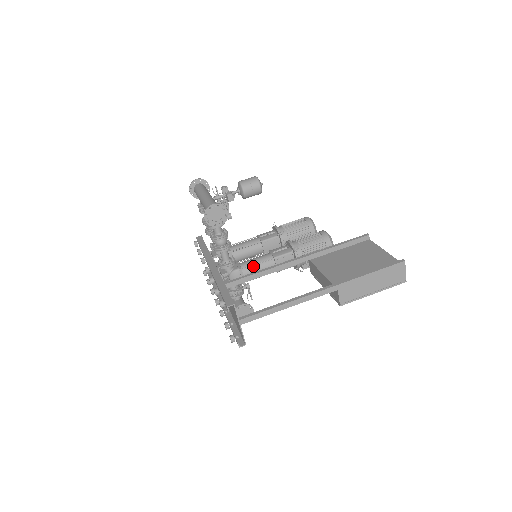
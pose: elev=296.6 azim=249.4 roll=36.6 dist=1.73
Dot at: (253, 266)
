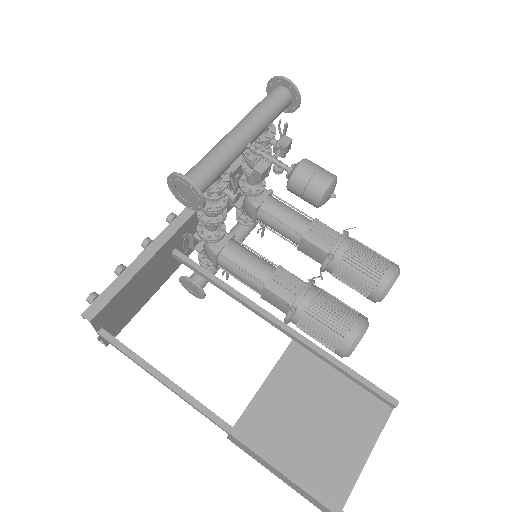
Dot at: (235, 265)
